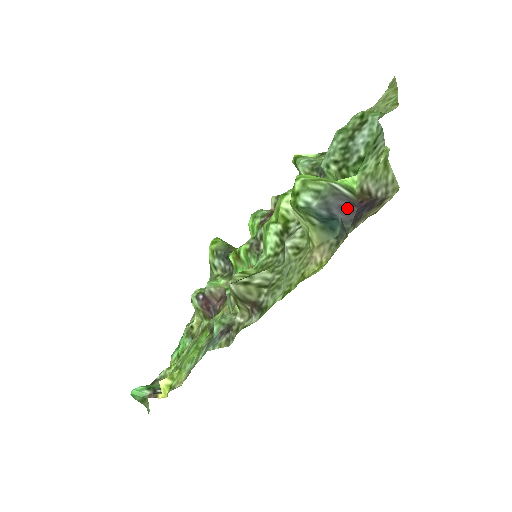
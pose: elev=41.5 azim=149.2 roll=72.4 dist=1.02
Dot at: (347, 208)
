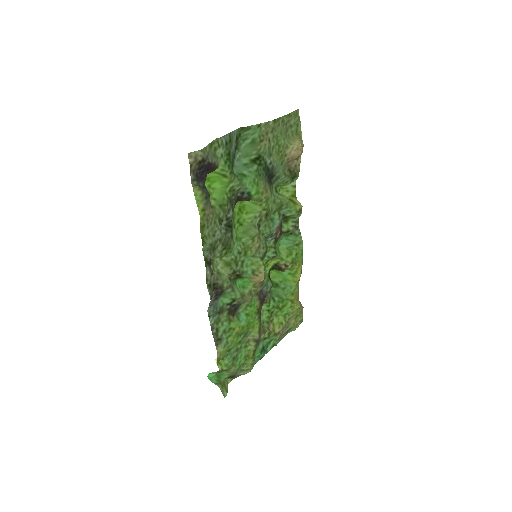
Dot at: (203, 177)
